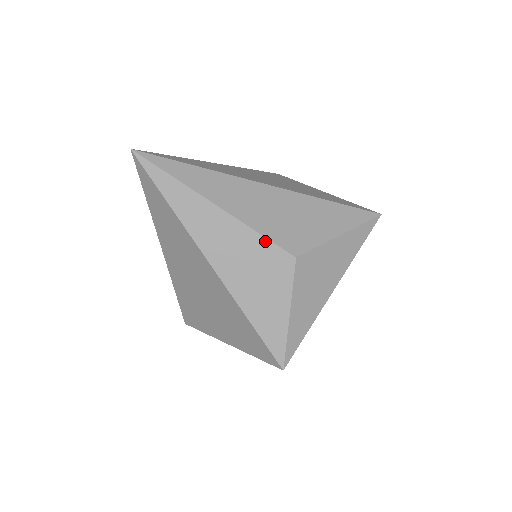
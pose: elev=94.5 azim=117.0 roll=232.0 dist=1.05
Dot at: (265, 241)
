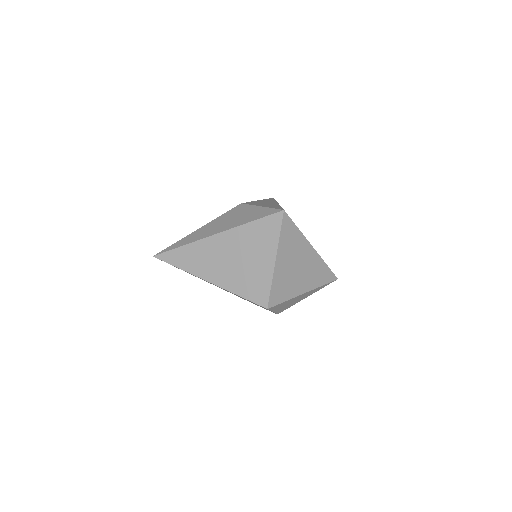
Dot at: (225, 214)
